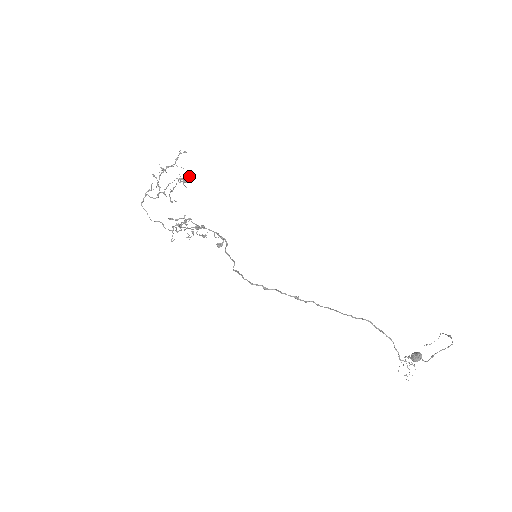
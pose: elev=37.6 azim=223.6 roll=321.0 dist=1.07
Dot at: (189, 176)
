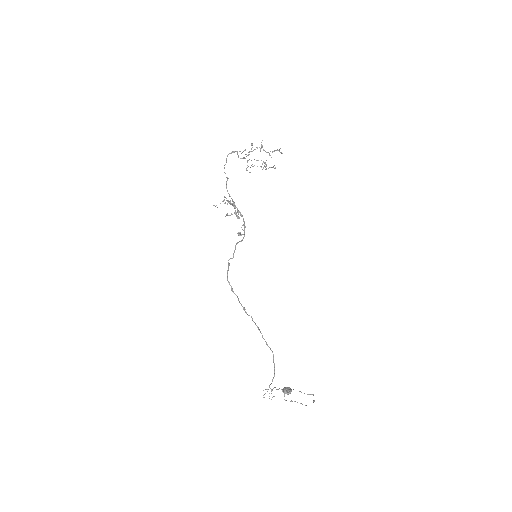
Dot at: (271, 167)
